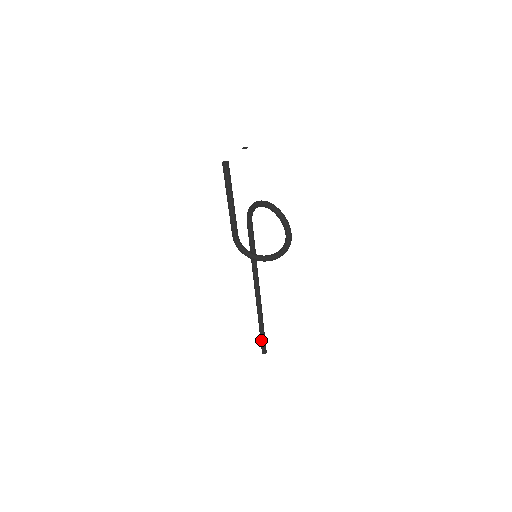
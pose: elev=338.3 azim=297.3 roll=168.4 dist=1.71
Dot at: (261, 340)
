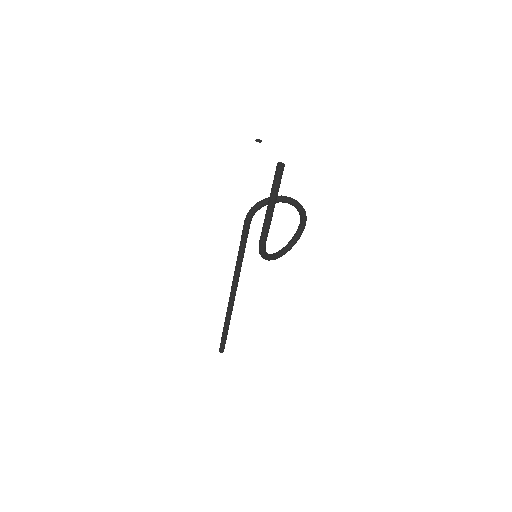
Dot at: (224, 340)
